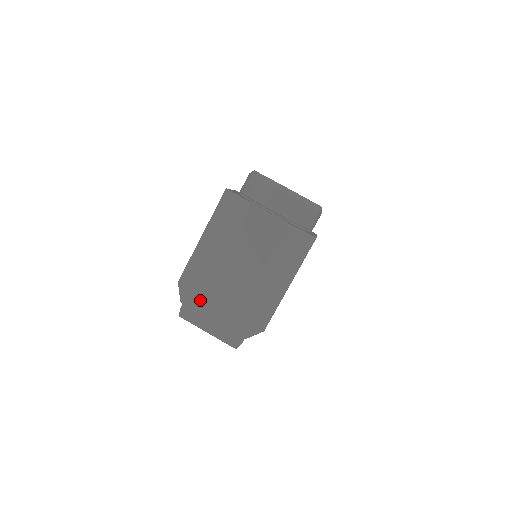
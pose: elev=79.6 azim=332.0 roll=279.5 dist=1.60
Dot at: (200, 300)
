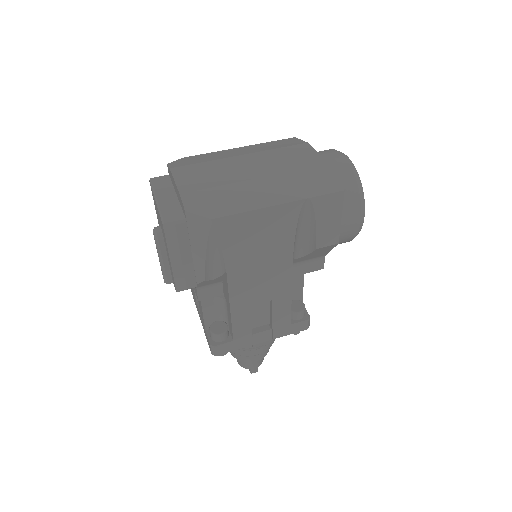
Dot at: (186, 165)
